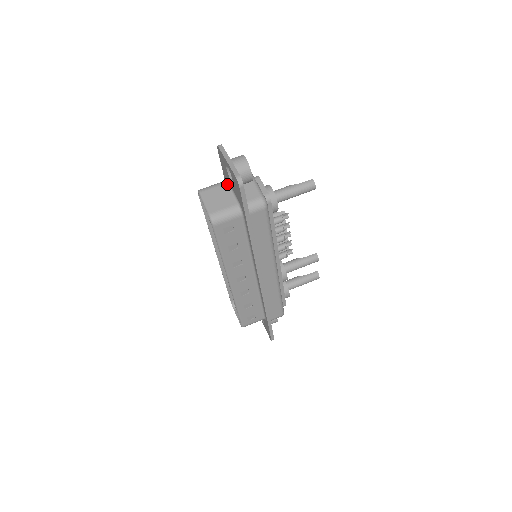
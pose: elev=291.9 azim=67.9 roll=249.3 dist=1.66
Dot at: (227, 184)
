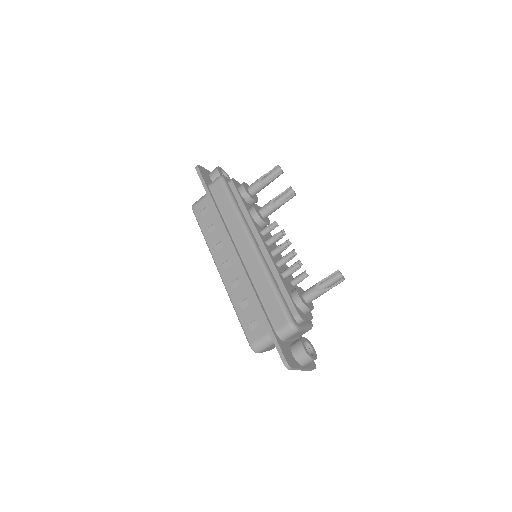
Dot at: occluded
